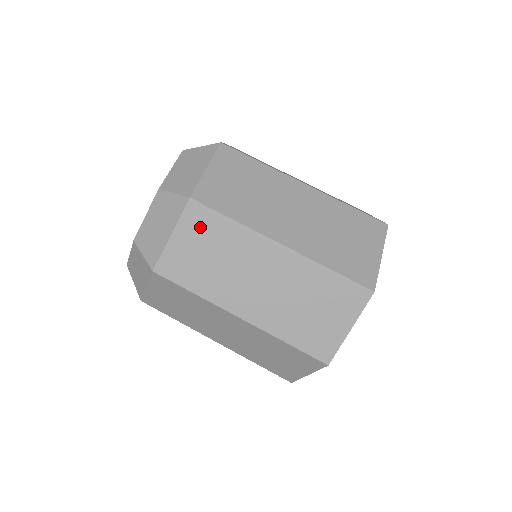
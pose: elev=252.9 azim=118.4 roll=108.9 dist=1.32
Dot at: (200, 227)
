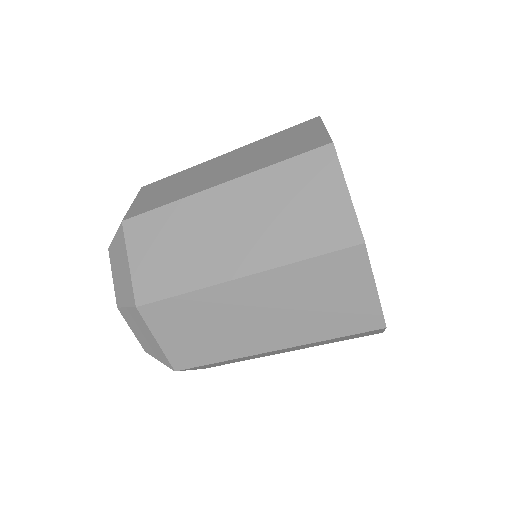
Dot at: (168, 319)
